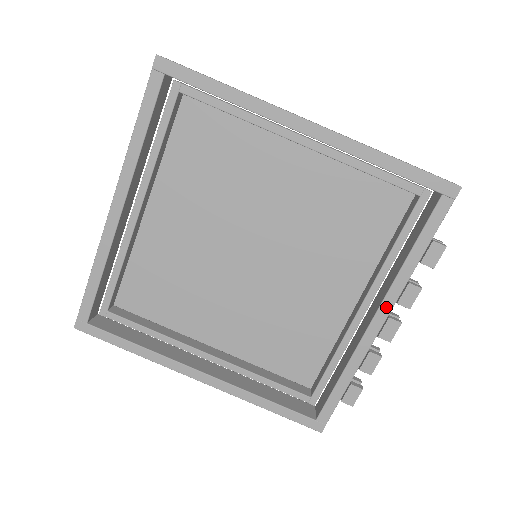
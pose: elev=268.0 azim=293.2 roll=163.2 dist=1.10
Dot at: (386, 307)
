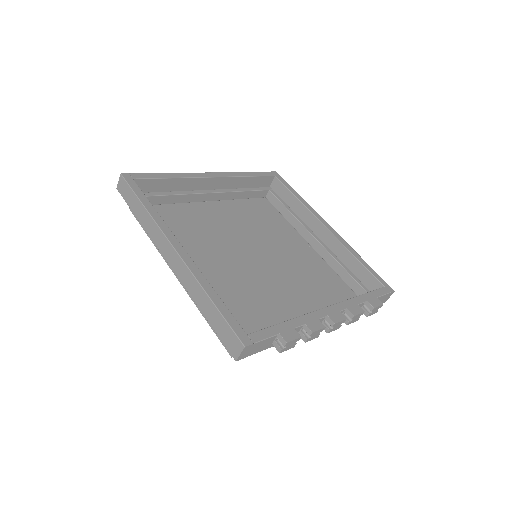
Dot at: (338, 307)
